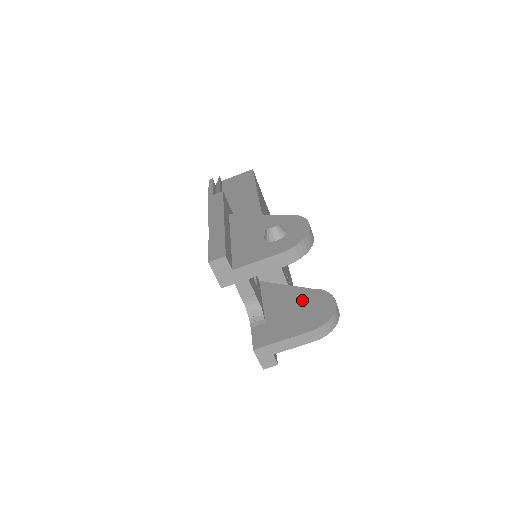
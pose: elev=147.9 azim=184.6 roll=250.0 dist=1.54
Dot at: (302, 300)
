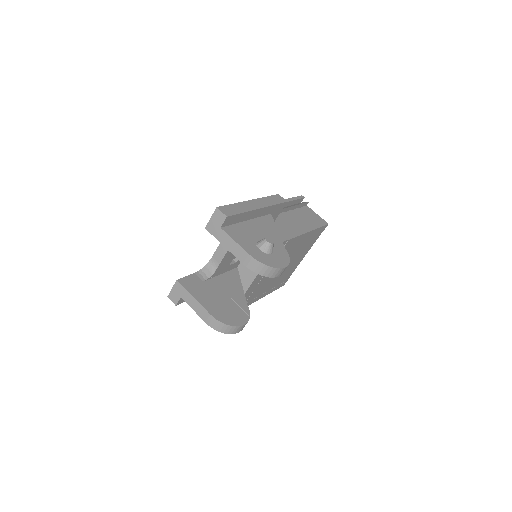
Dot at: (234, 301)
